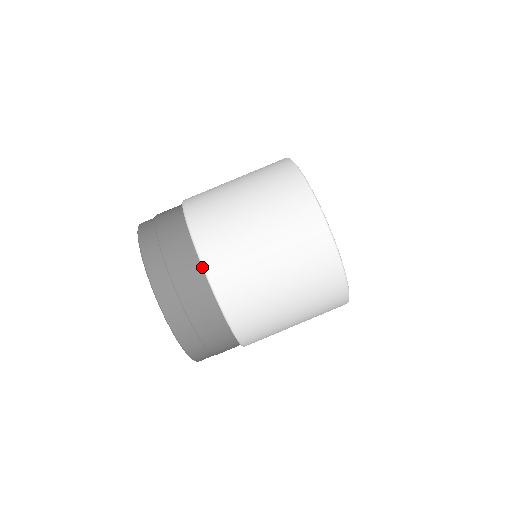
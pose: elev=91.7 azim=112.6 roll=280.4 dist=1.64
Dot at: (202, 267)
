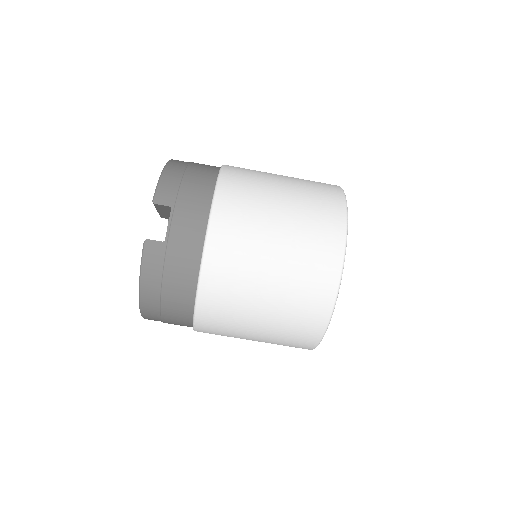
Dot at: (193, 327)
